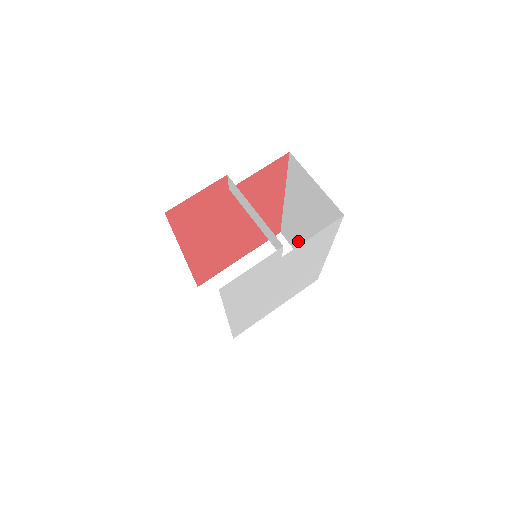
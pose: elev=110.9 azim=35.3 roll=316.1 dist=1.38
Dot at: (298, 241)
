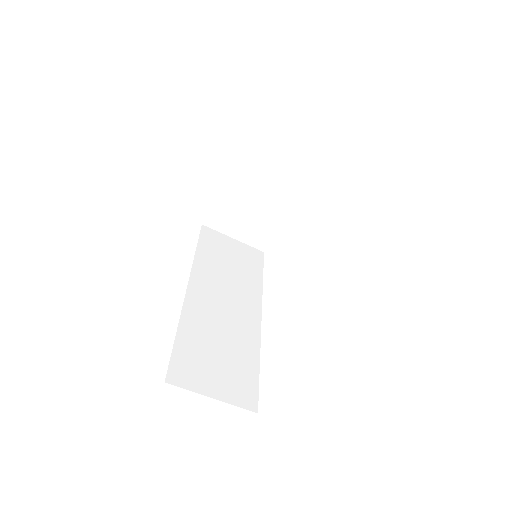
Dot at: occluded
